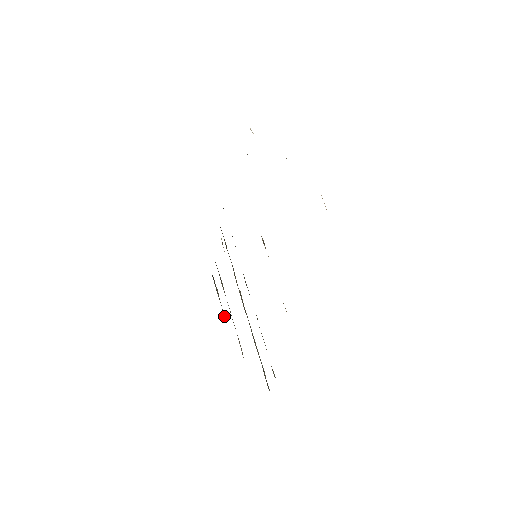
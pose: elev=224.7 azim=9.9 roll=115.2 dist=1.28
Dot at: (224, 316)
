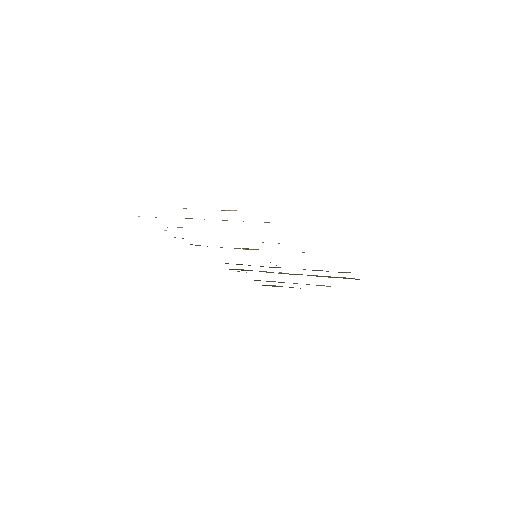
Dot at: occluded
